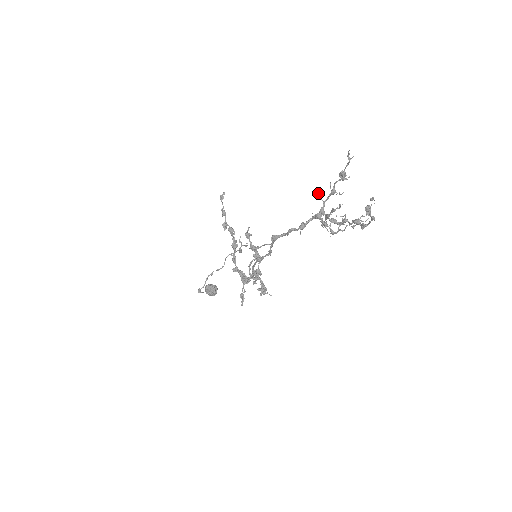
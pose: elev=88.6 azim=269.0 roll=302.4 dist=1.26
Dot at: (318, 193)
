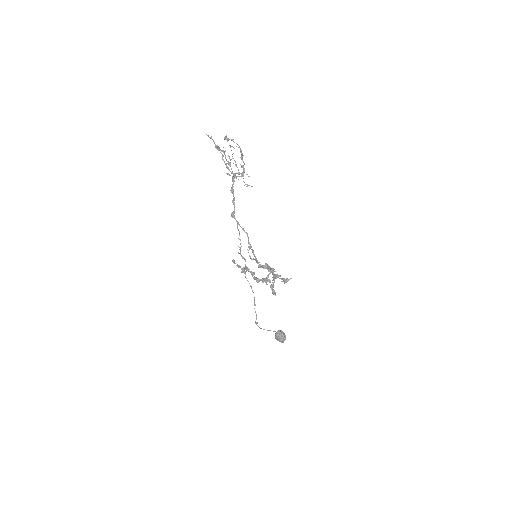
Dot at: (227, 173)
